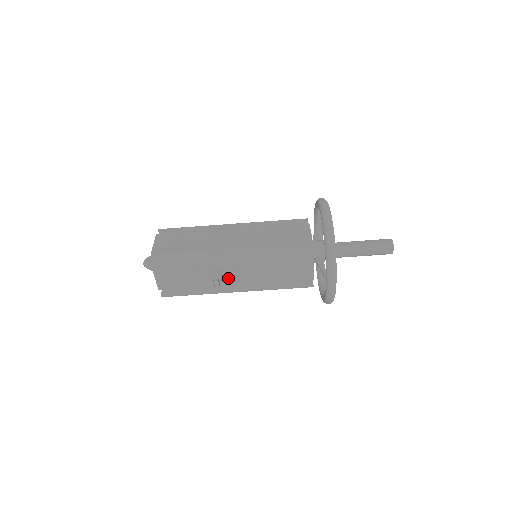
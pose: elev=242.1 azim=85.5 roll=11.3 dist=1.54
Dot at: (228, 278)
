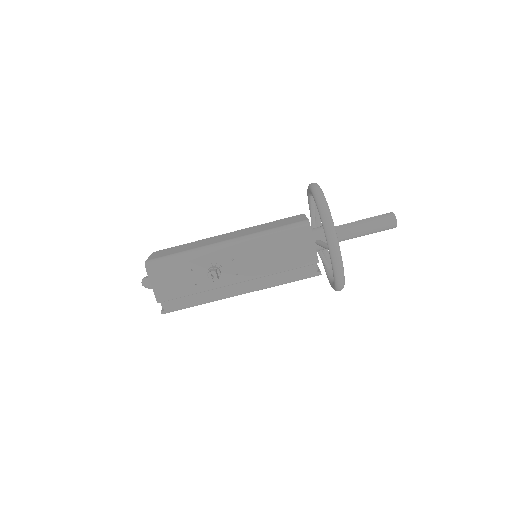
Dot at: (228, 275)
